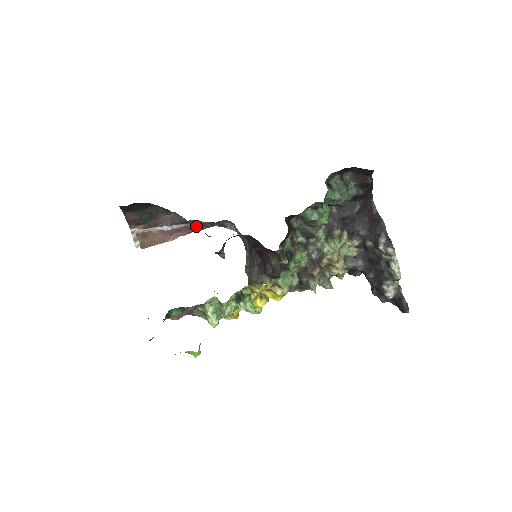
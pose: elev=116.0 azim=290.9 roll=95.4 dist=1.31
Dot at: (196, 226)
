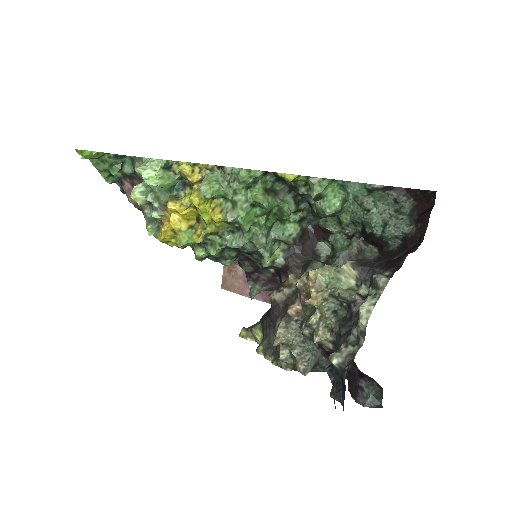
Dot at: occluded
